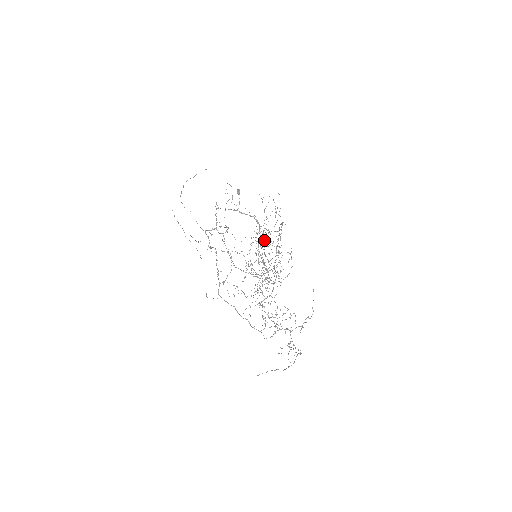
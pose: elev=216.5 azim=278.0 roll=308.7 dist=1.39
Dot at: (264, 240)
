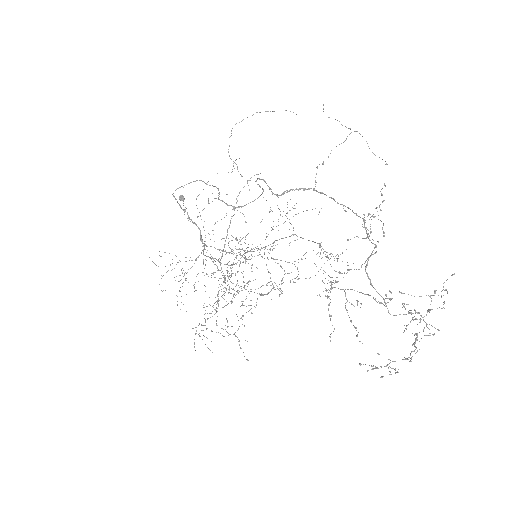
Dot at: occluded
